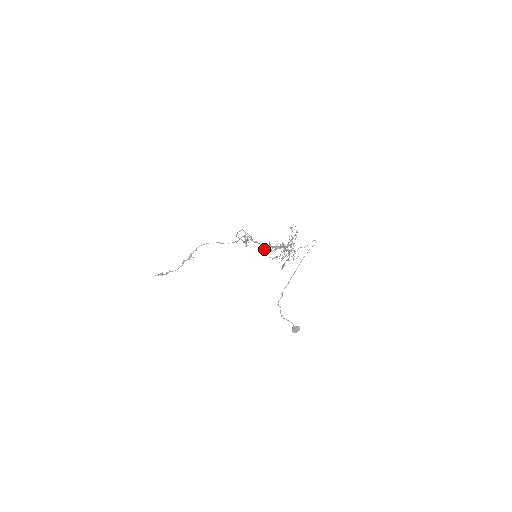
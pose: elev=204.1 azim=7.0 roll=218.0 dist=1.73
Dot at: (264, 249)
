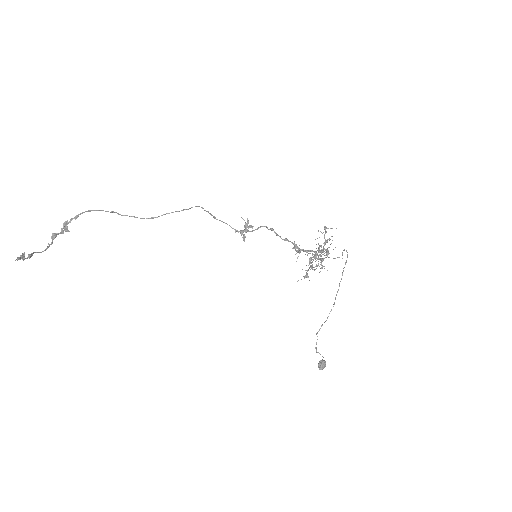
Dot at: (299, 252)
